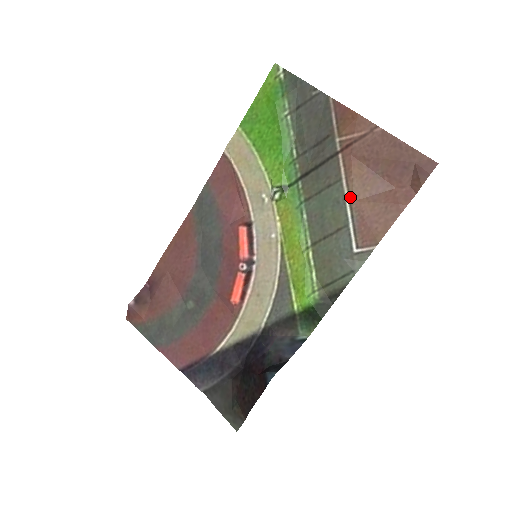
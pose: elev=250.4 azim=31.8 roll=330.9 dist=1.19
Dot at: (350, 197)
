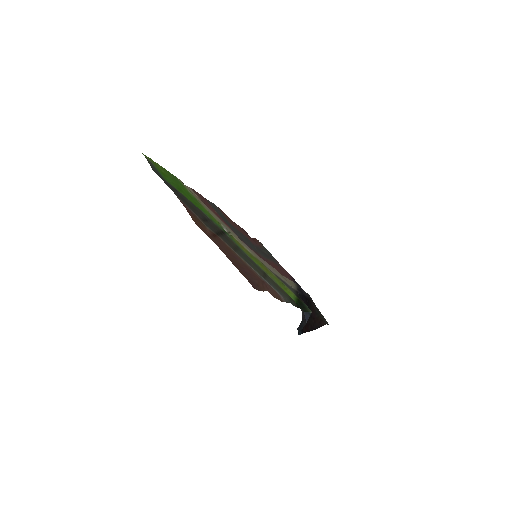
Dot at: (248, 265)
